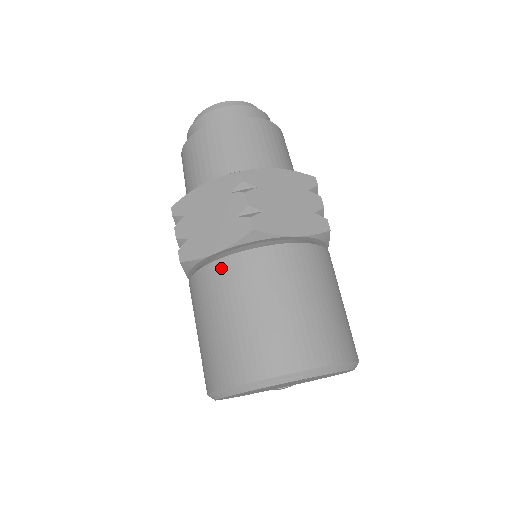
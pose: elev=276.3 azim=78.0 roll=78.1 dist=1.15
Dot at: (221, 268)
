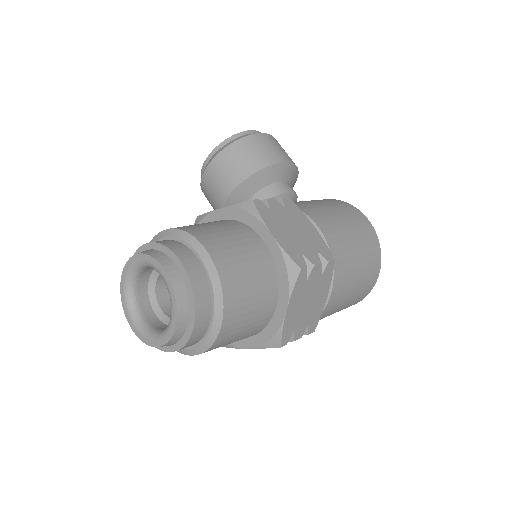
Dot at: occluded
